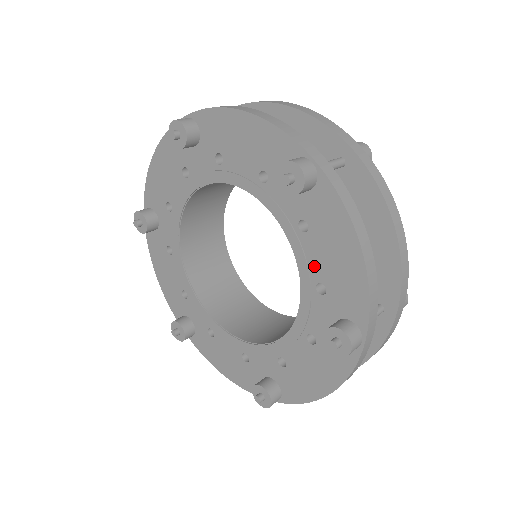
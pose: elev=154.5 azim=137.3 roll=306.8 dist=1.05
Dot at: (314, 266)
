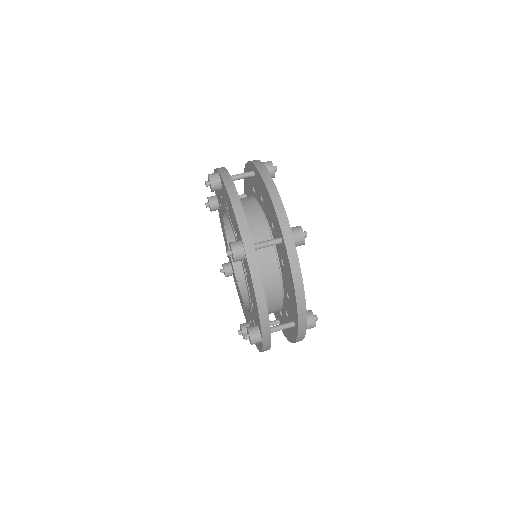
Dot at: (250, 293)
